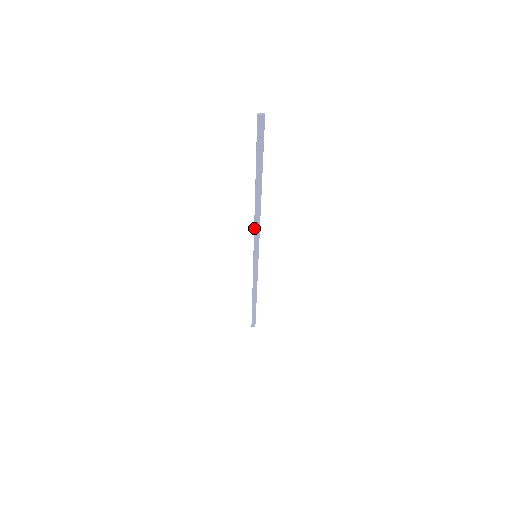
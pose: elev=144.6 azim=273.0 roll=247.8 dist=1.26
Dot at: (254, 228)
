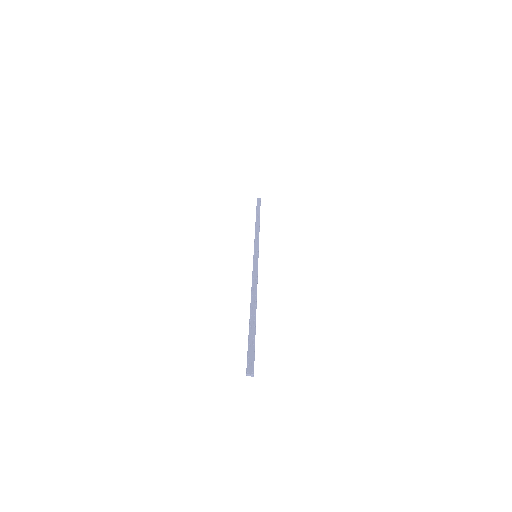
Dot at: (252, 280)
